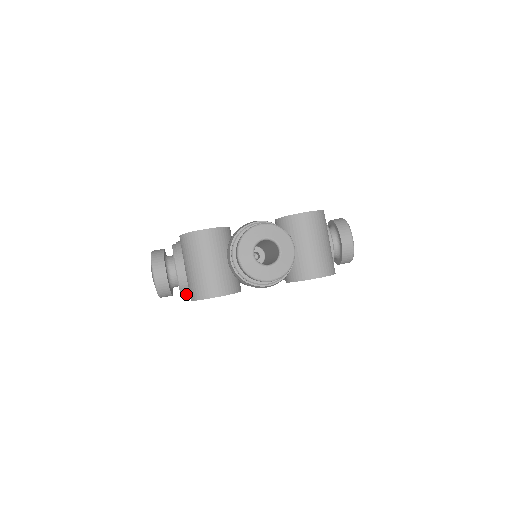
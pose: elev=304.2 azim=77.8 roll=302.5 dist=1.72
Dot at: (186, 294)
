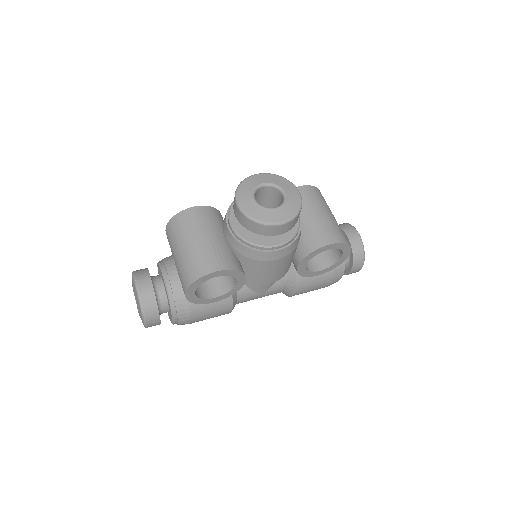
Dot at: (178, 310)
